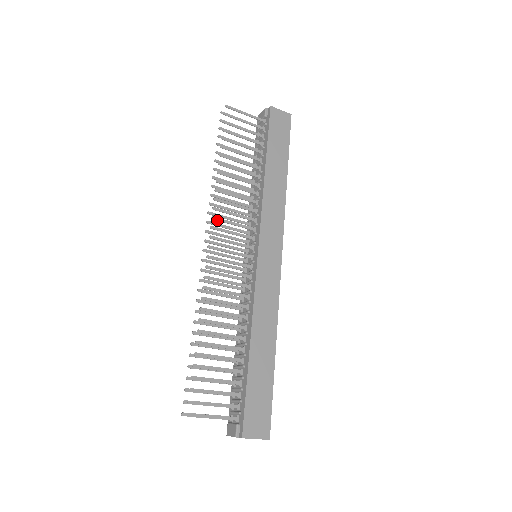
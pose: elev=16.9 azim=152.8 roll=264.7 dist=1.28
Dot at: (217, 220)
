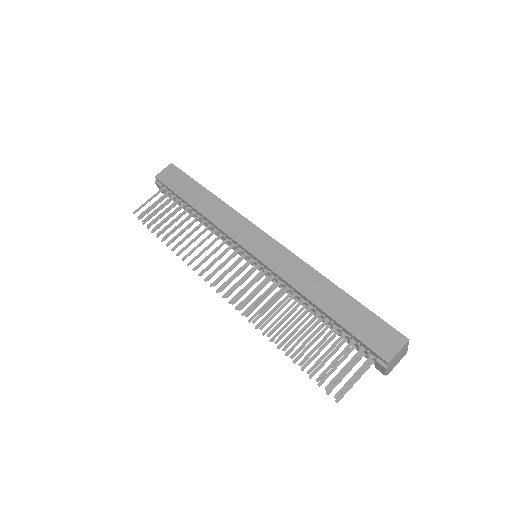
Dot at: occluded
